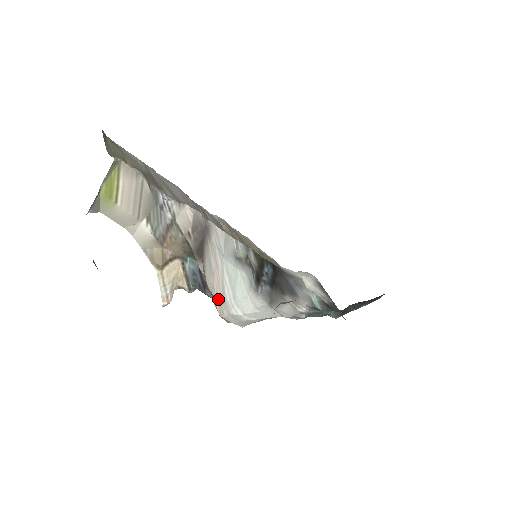
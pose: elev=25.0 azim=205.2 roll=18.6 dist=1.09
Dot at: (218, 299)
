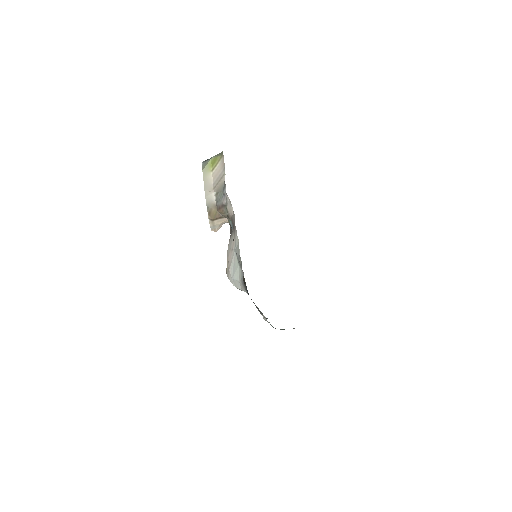
Dot at: (228, 265)
